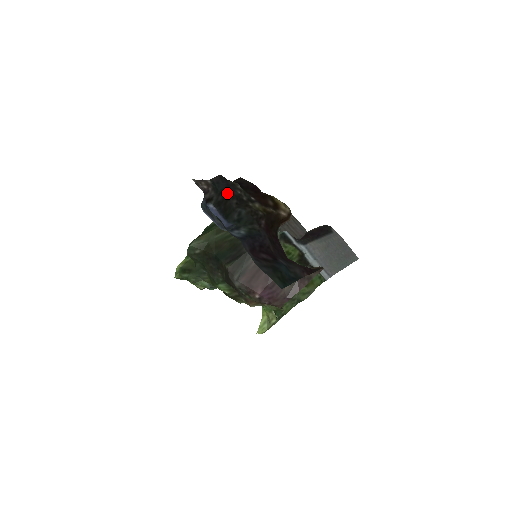
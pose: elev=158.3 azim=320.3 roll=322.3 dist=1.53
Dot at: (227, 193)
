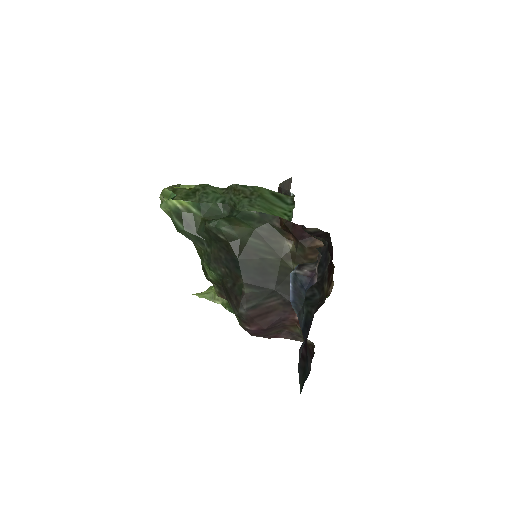
Dot at: (320, 269)
